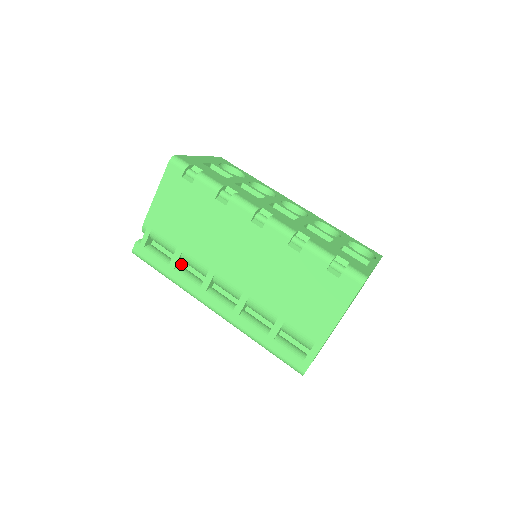
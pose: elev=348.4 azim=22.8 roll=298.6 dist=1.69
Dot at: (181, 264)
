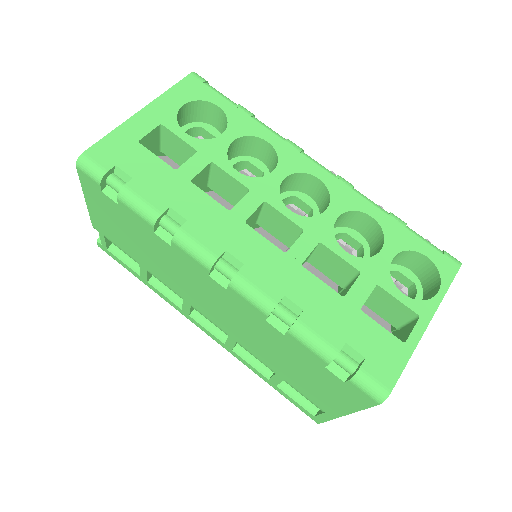
Dot at: occluded
